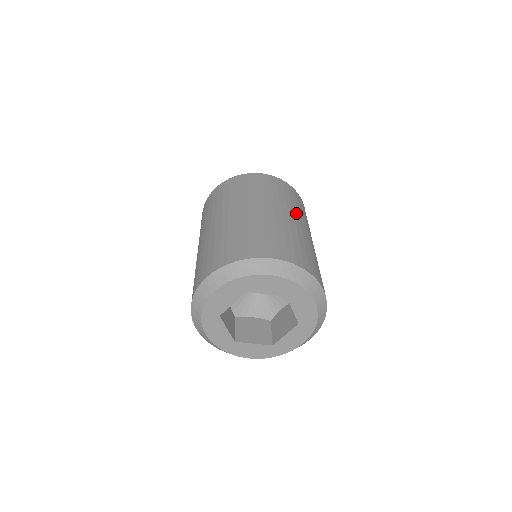
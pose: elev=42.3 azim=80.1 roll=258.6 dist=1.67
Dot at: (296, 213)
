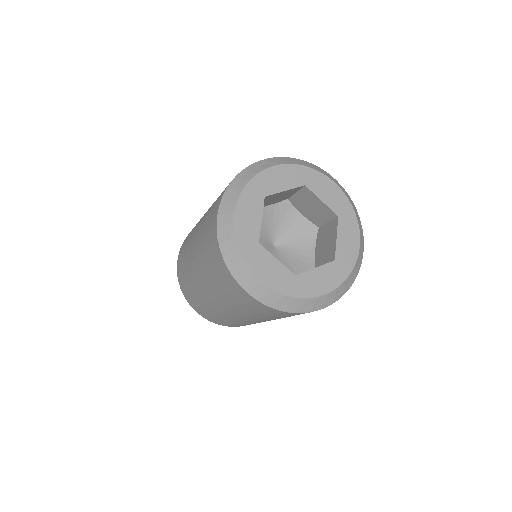
Dot at: occluded
